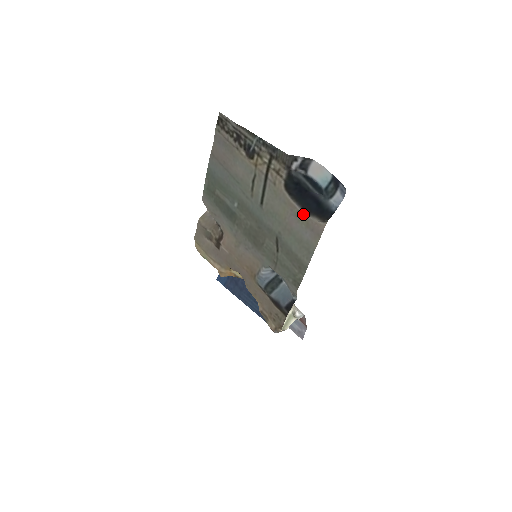
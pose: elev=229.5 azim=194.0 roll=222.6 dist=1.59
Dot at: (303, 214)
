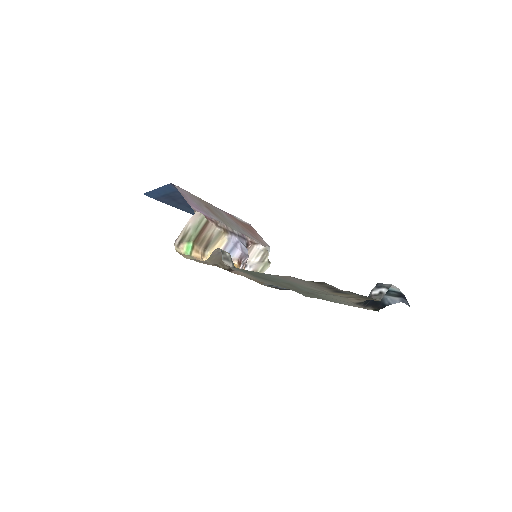
Dot at: occluded
